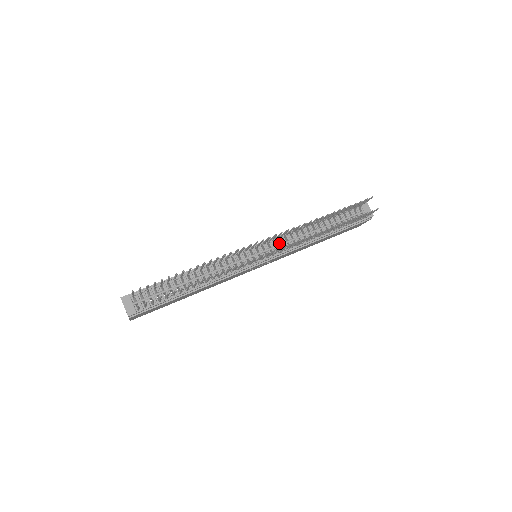
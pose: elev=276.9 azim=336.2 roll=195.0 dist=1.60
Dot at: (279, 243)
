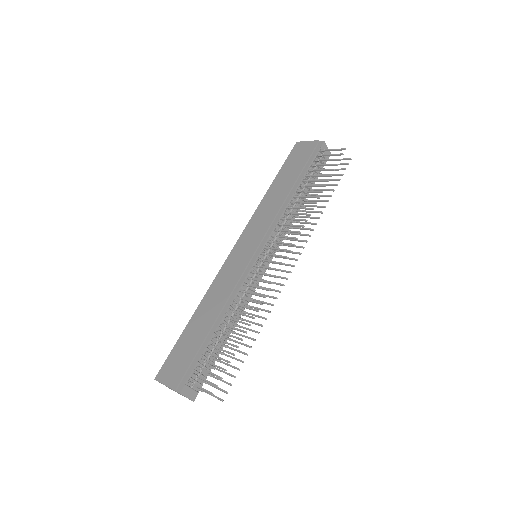
Dot at: occluded
